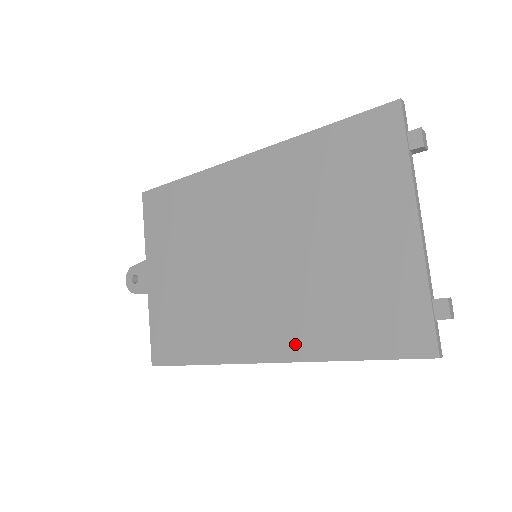
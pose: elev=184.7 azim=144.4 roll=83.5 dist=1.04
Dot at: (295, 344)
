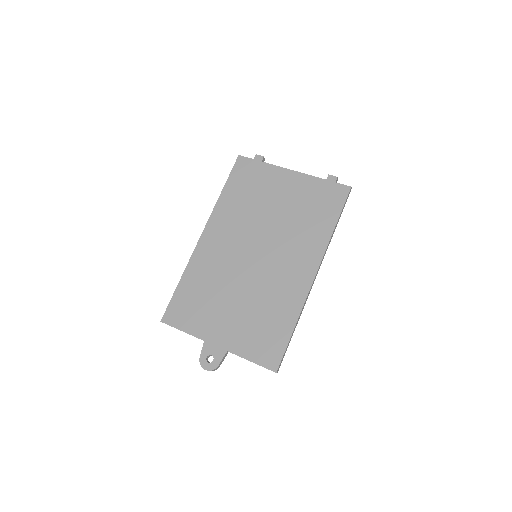
Dot at: (314, 252)
